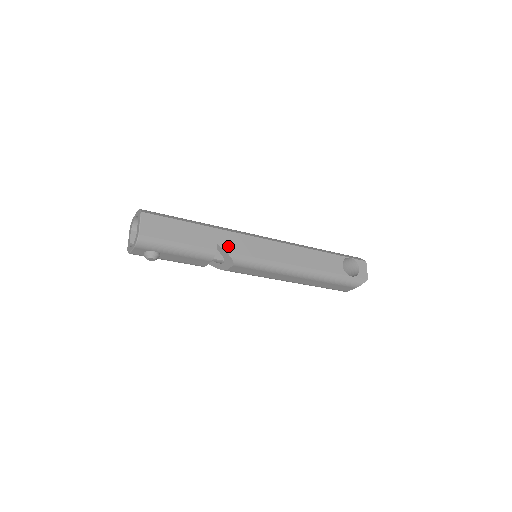
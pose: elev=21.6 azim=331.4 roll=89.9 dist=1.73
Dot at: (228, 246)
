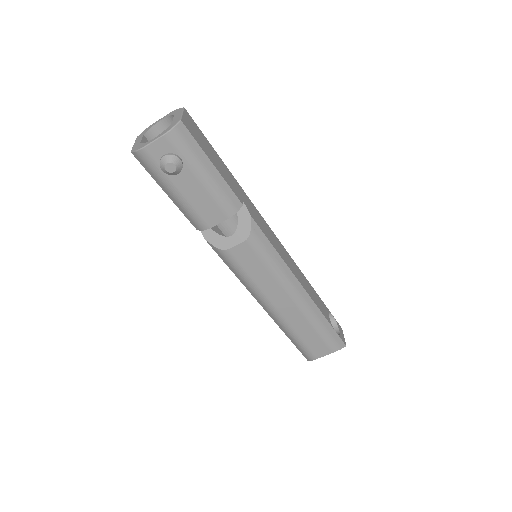
Dot at: (251, 212)
